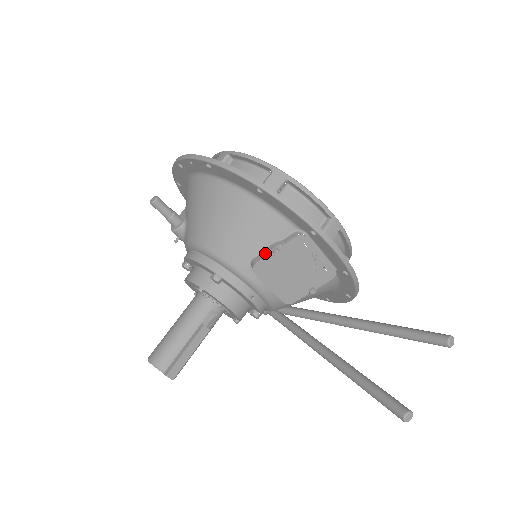
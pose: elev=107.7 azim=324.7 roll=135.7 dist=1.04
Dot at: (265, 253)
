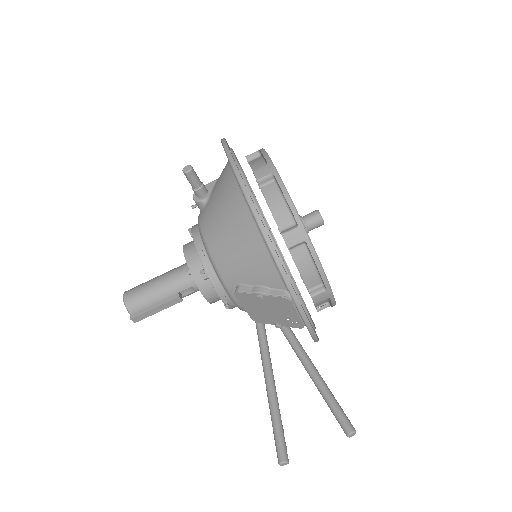
Dot at: (251, 289)
